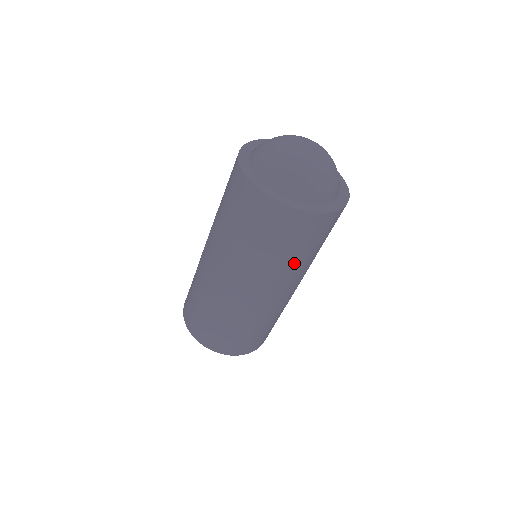
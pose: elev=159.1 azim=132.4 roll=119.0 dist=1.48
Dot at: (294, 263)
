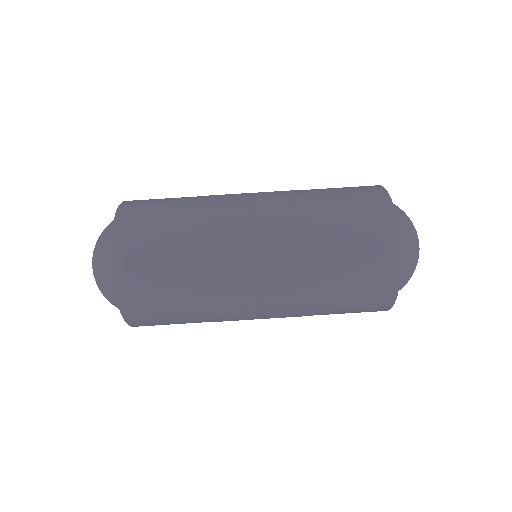
Dot at: occluded
